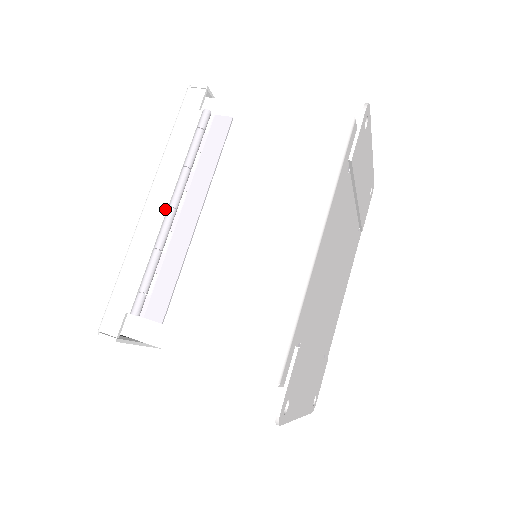
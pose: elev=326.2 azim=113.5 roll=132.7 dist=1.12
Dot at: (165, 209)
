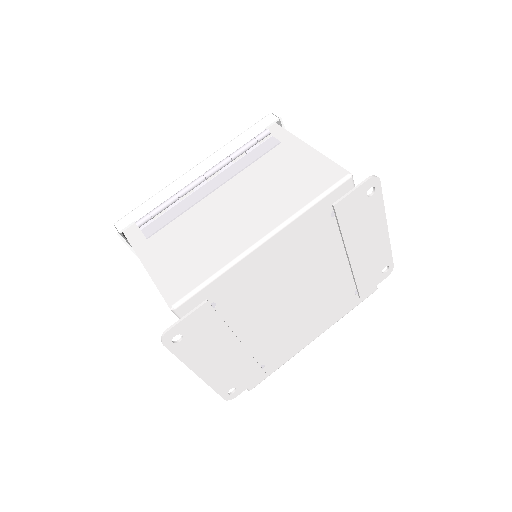
Dot at: (200, 175)
